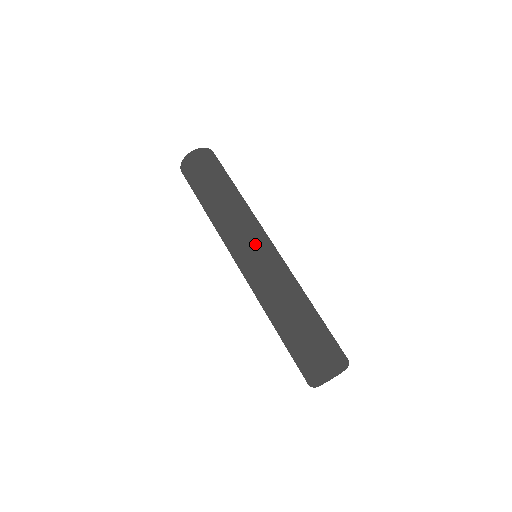
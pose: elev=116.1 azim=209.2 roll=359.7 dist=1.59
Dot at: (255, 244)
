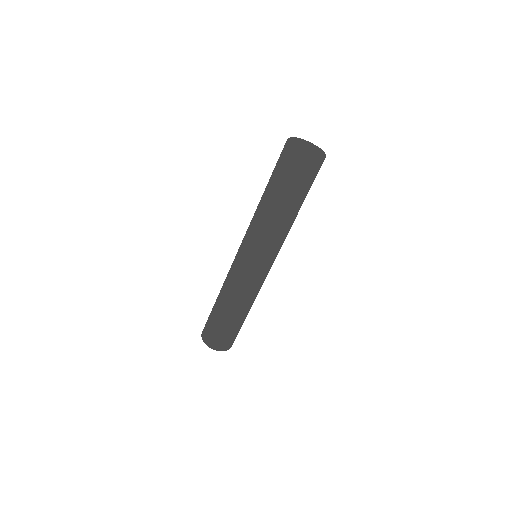
Dot at: occluded
